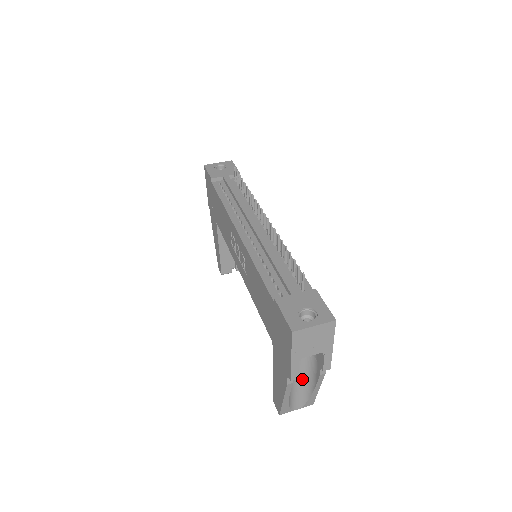
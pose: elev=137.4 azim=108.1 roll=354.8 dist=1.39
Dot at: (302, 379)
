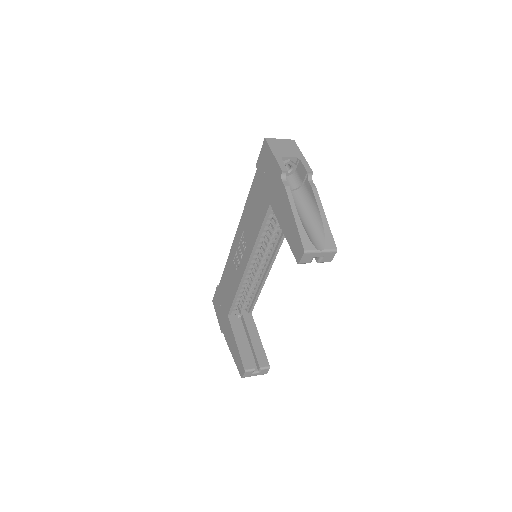
Dot at: (307, 215)
